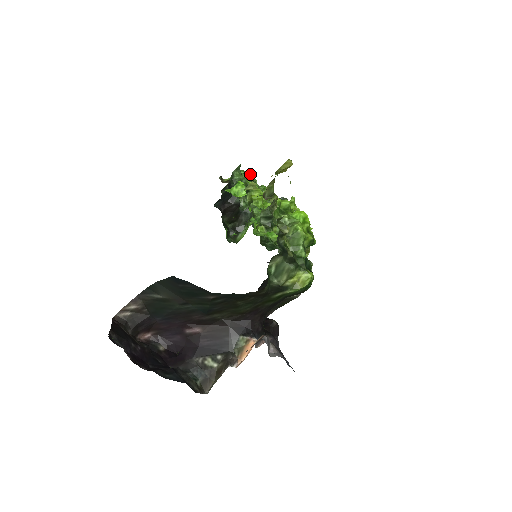
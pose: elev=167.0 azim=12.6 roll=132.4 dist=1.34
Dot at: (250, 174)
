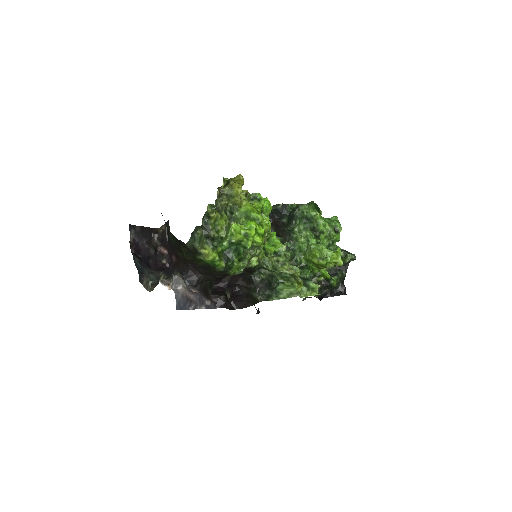
Dot at: (313, 211)
